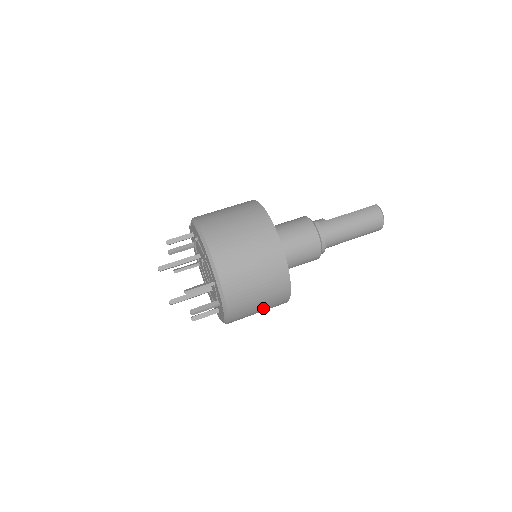
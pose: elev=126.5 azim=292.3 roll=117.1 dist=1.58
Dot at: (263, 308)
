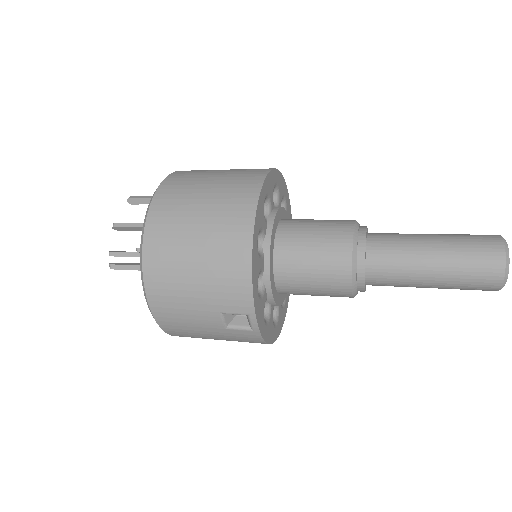
Dot at: (203, 238)
